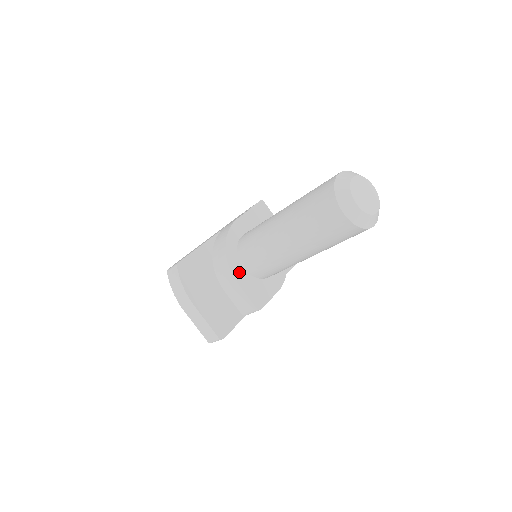
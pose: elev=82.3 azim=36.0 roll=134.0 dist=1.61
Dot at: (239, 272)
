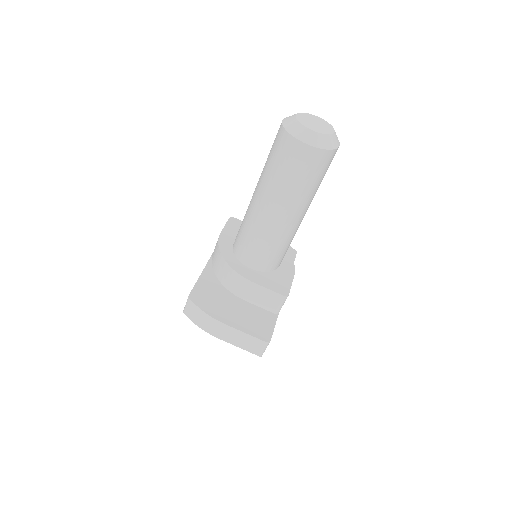
Dot at: (249, 273)
